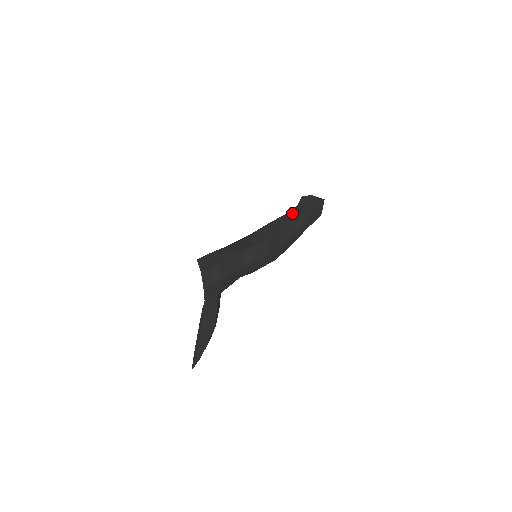
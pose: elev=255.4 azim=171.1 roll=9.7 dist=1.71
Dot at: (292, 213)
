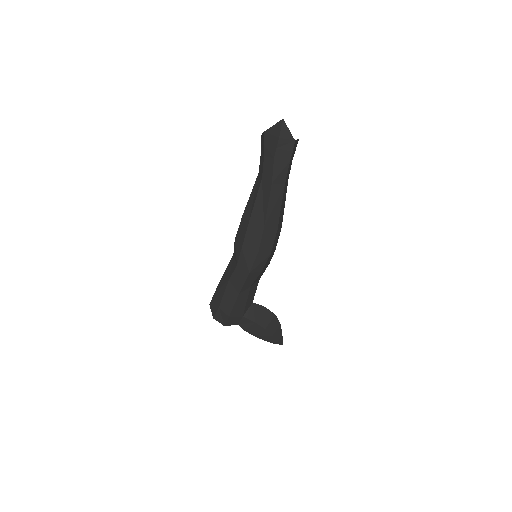
Dot at: (256, 184)
